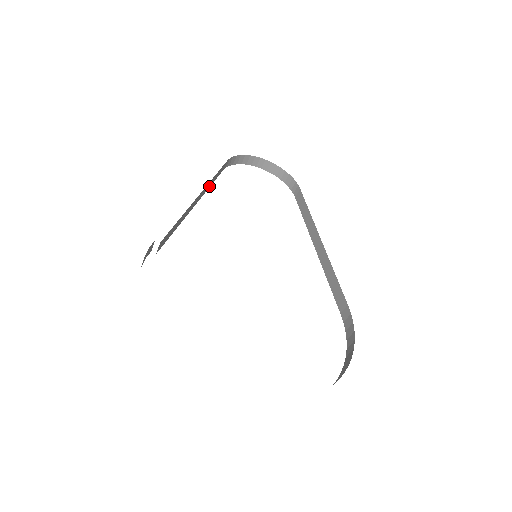
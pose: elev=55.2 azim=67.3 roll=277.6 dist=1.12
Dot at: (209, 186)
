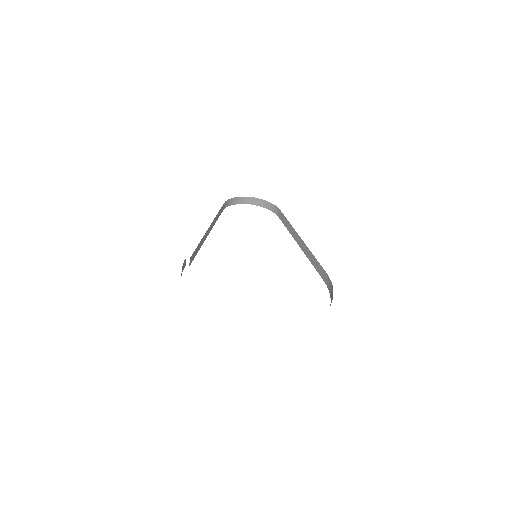
Dot at: (215, 222)
